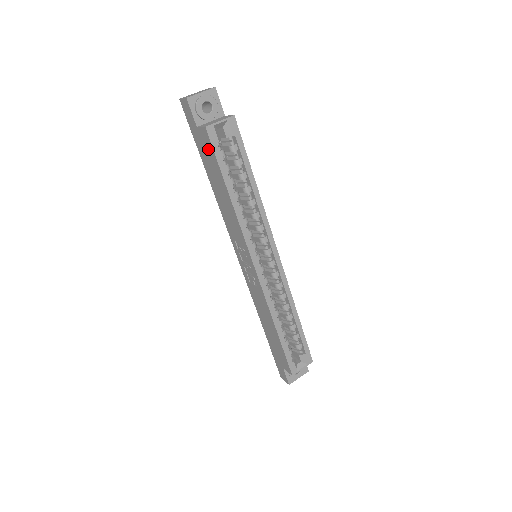
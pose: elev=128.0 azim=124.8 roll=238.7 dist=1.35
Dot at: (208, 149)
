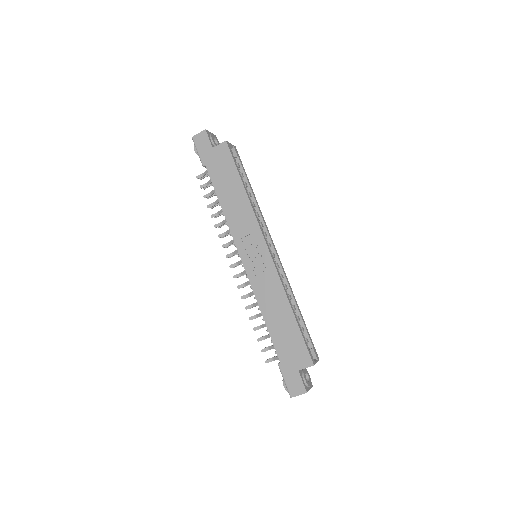
Dot at: (224, 159)
